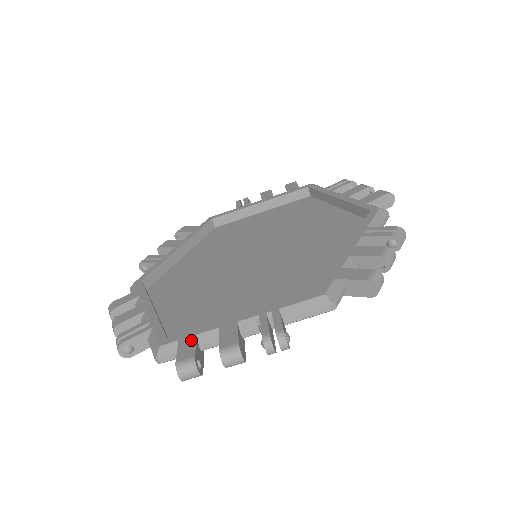
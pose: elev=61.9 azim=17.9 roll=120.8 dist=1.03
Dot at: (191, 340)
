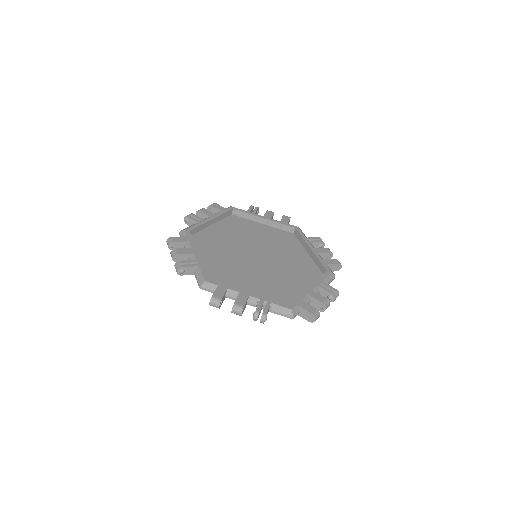
Dot at: (304, 303)
